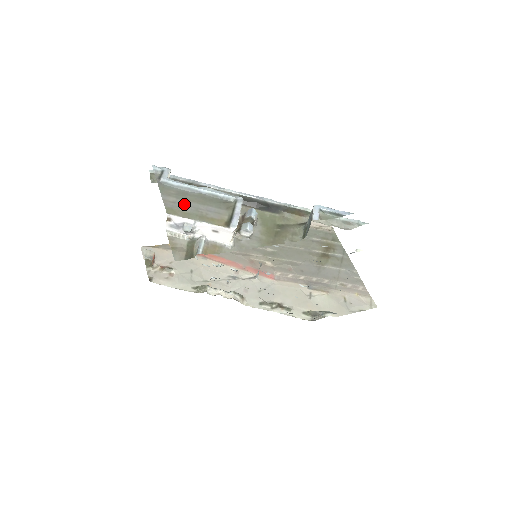
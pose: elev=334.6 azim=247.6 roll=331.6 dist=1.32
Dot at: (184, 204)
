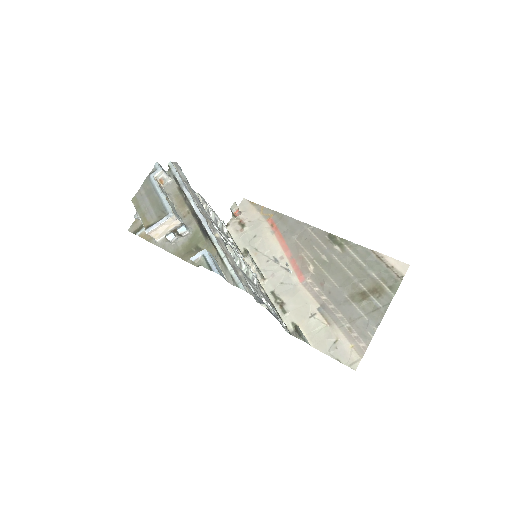
Dot at: (144, 199)
